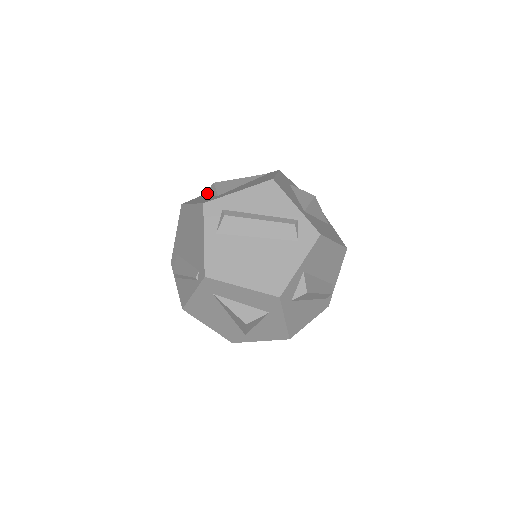
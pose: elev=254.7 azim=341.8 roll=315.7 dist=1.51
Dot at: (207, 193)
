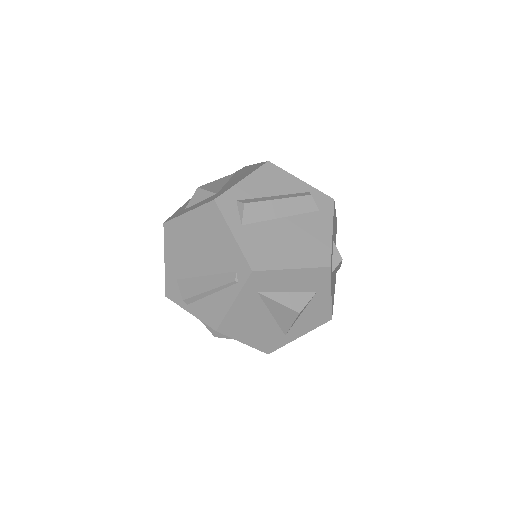
Dot at: (193, 201)
